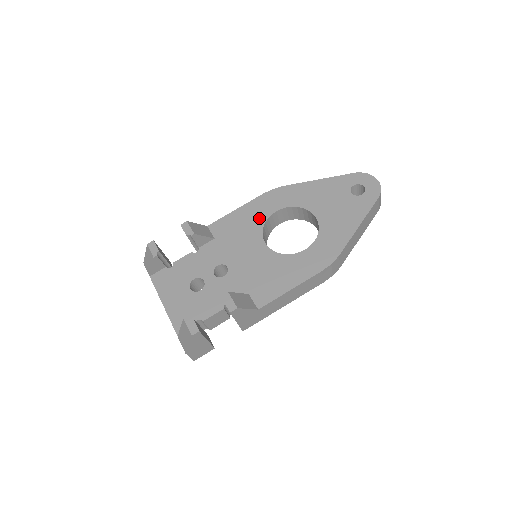
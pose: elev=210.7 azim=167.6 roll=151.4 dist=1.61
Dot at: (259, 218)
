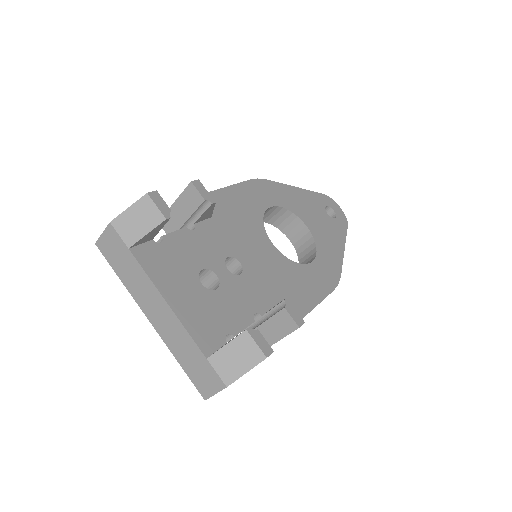
Dot at: (255, 208)
